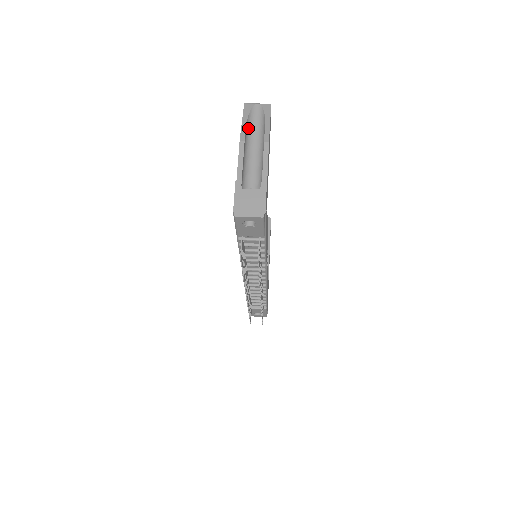
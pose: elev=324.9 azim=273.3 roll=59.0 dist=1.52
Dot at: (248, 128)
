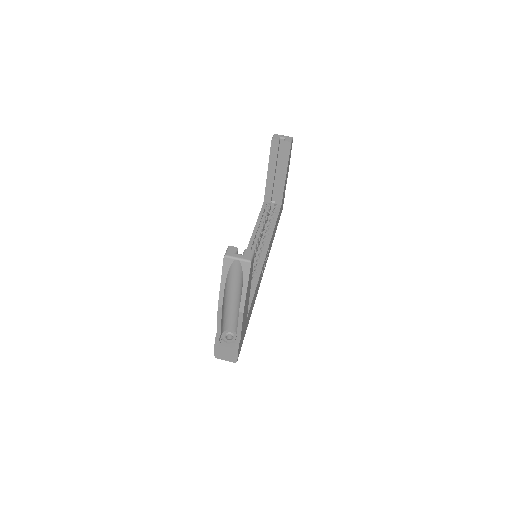
Dot at: (227, 285)
